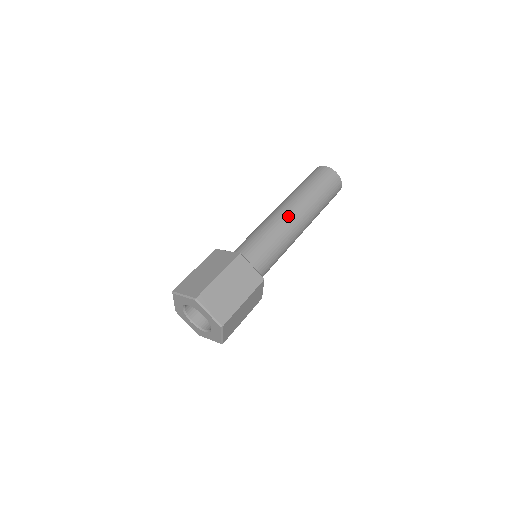
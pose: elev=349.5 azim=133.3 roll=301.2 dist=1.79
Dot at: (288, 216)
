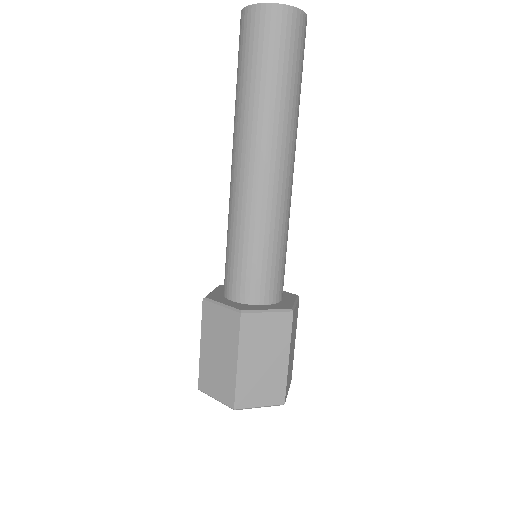
Dot at: (261, 178)
